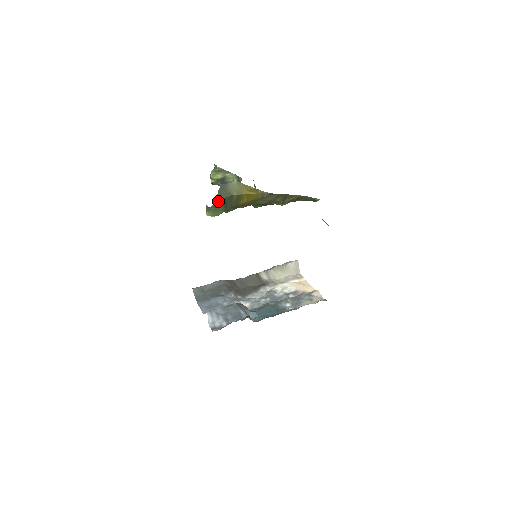
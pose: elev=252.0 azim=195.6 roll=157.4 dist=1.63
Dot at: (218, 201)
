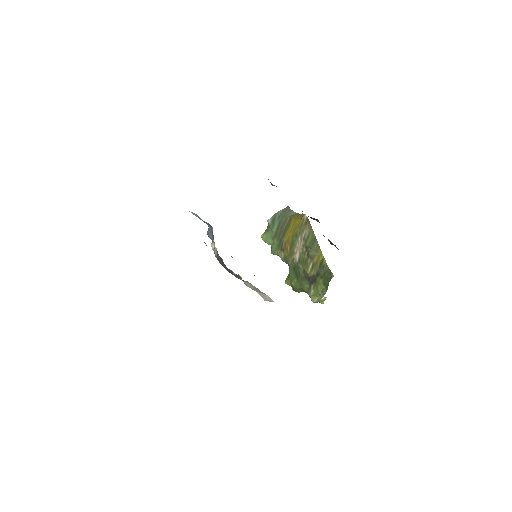
Dot at: (277, 218)
